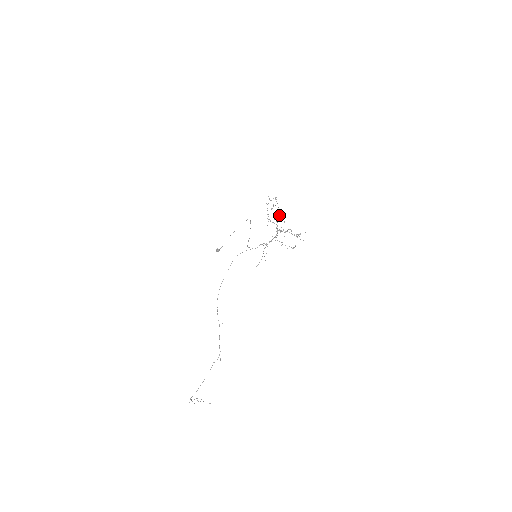
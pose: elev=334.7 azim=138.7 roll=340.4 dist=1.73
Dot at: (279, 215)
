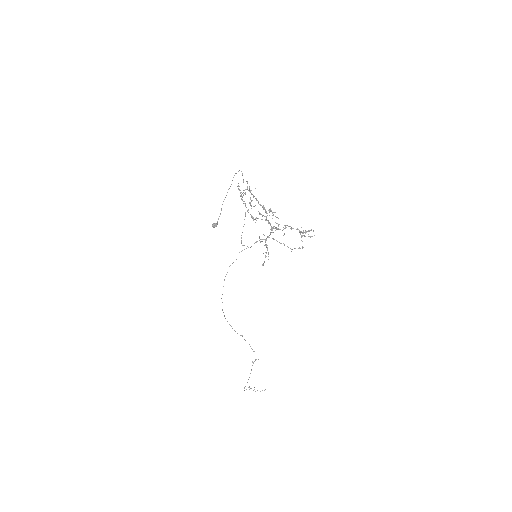
Dot at: occluded
